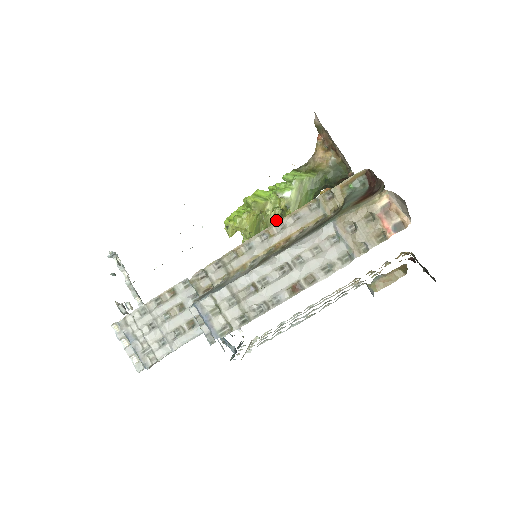
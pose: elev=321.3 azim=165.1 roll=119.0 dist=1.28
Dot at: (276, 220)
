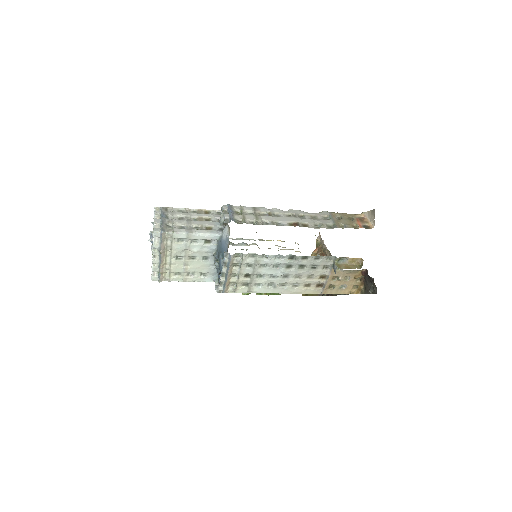
Dot at: occluded
